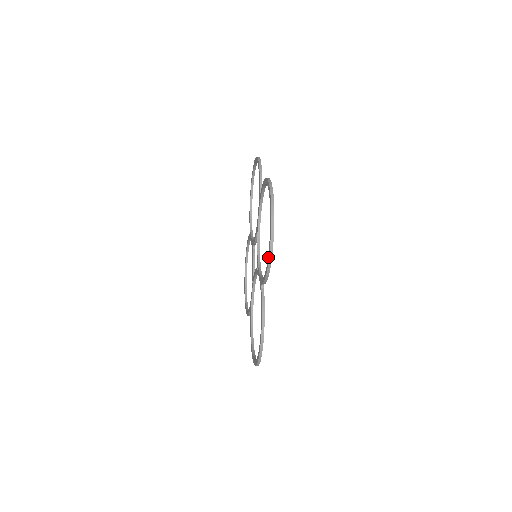
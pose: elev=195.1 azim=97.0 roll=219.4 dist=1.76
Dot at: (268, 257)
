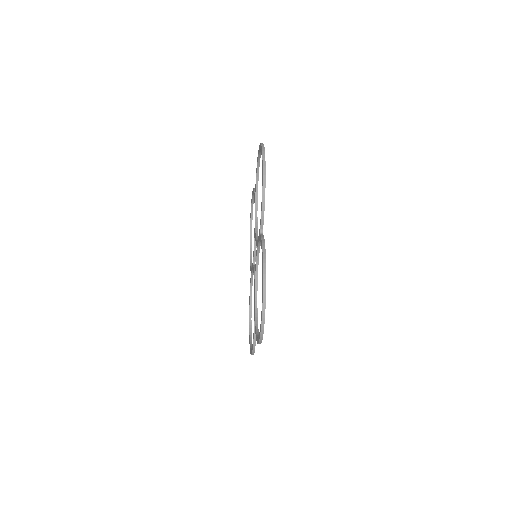
Dot at: (262, 178)
